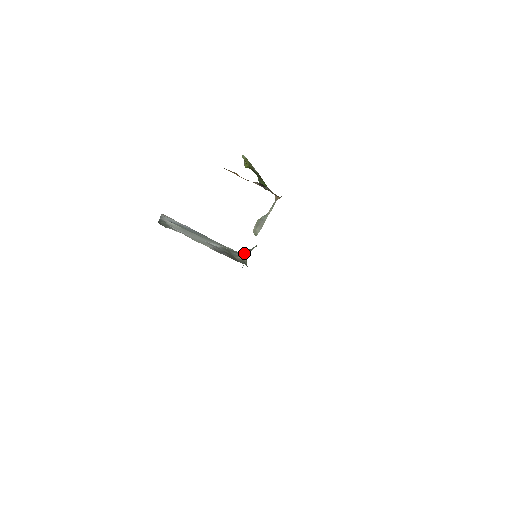
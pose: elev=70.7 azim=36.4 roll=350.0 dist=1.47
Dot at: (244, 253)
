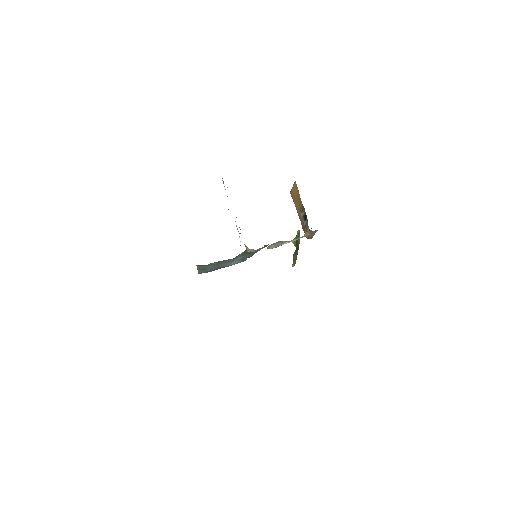
Dot at: occluded
